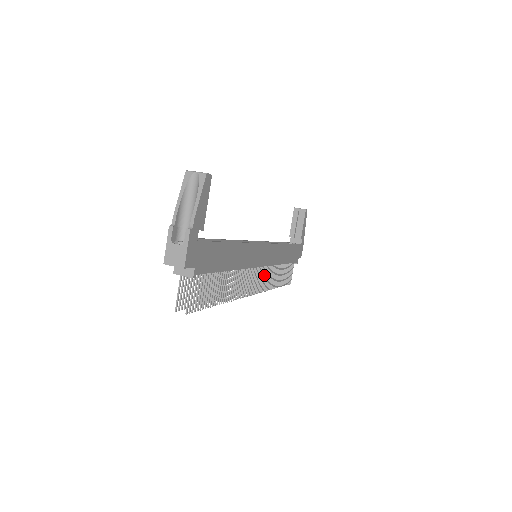
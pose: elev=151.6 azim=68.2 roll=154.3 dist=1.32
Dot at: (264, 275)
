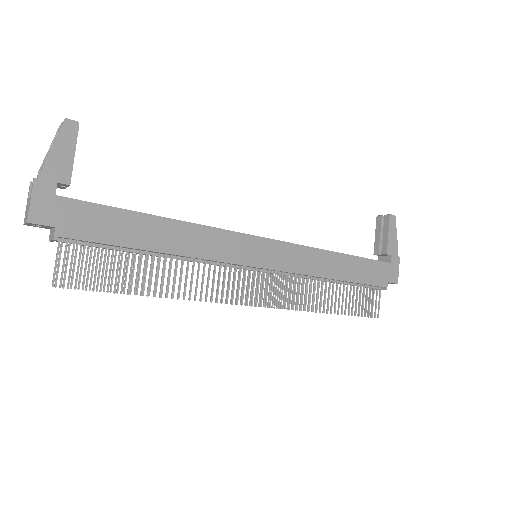
Dot at: (280, 285)
